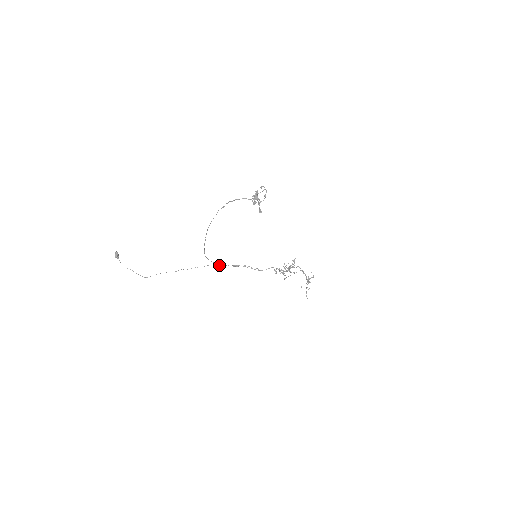
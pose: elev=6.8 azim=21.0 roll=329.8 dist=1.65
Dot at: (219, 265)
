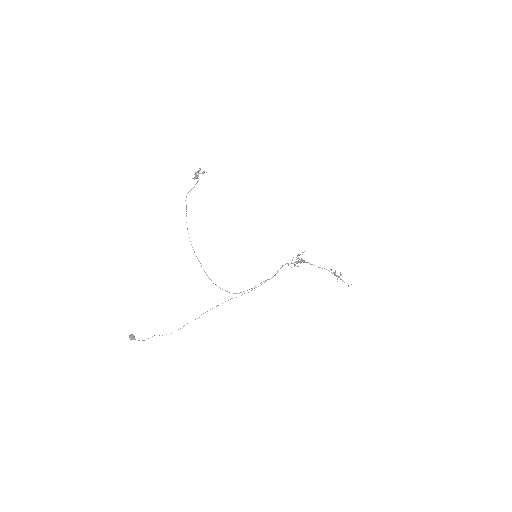
Dot at: occluded
